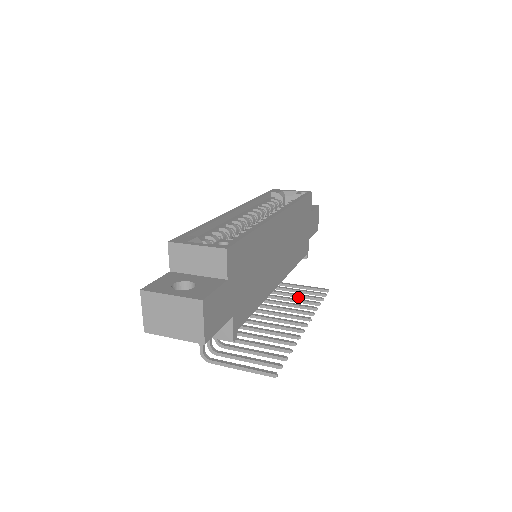
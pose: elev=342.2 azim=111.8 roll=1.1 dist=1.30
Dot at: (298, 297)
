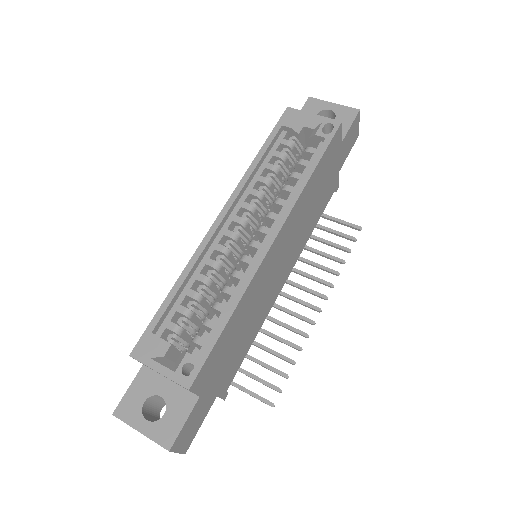
Dot at: occluded
